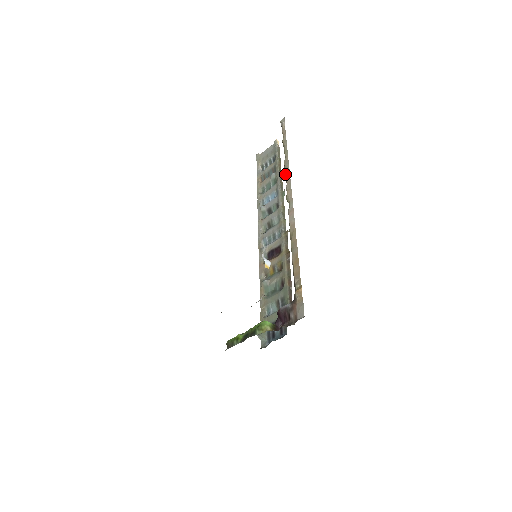
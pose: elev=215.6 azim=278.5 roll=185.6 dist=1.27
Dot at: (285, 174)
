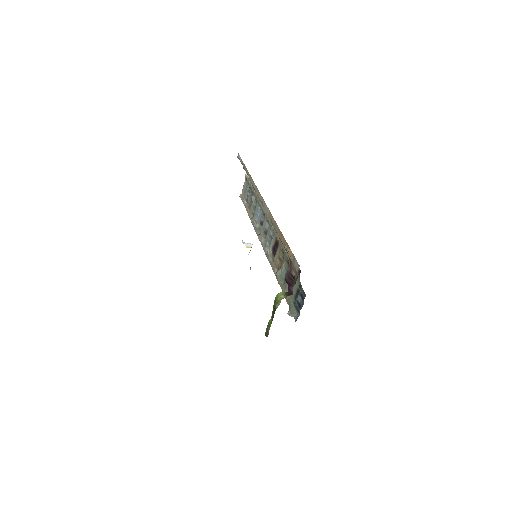
Dot at: occluded
